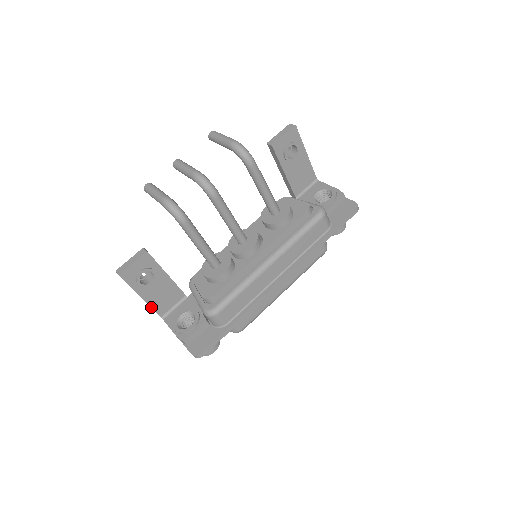
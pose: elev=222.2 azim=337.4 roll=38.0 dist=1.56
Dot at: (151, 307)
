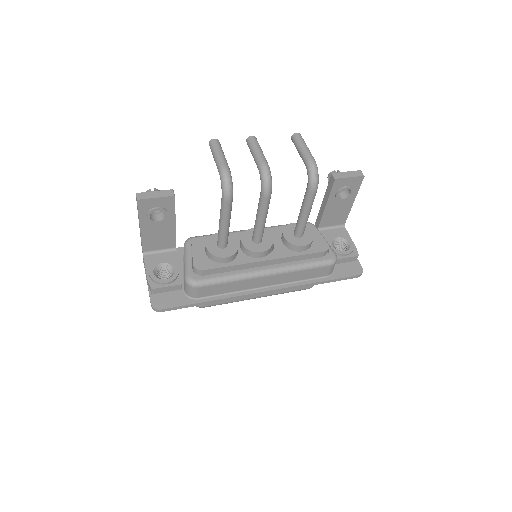
Dot at: (142, 240)
